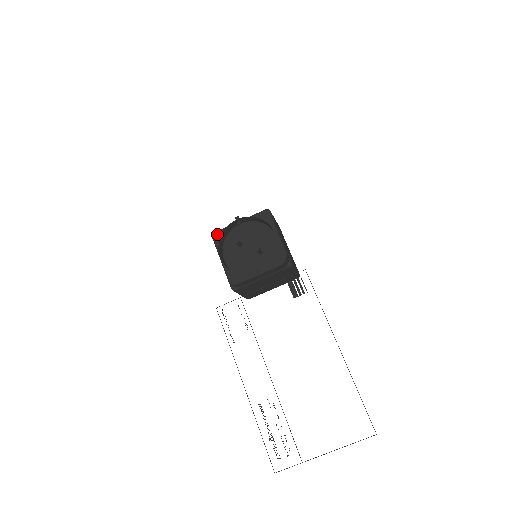
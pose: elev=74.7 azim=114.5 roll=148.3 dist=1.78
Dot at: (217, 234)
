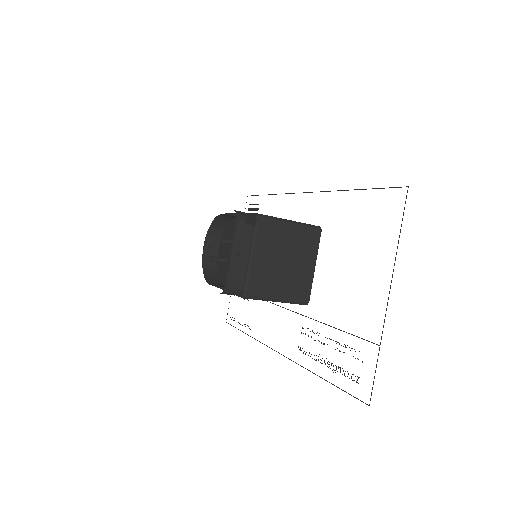
Dot at: occluded
